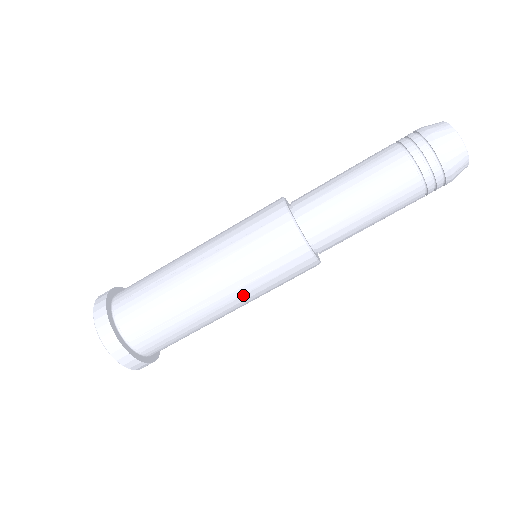
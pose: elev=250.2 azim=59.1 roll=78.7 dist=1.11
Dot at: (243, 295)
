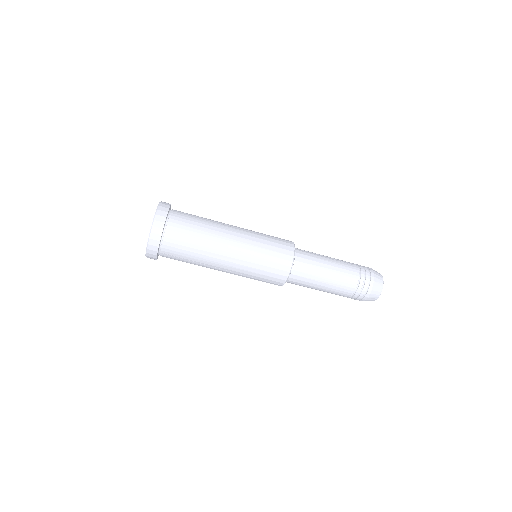
Dot at: occluded
